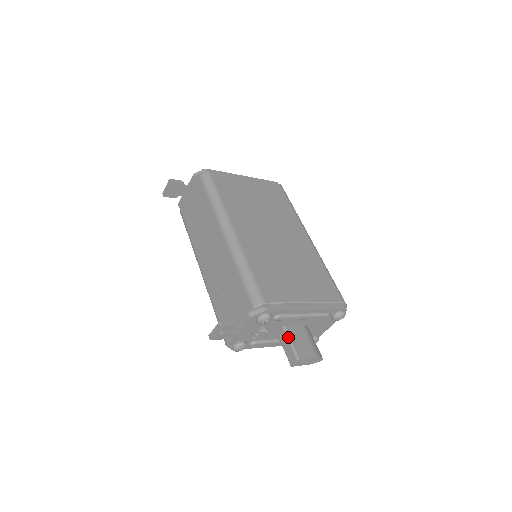
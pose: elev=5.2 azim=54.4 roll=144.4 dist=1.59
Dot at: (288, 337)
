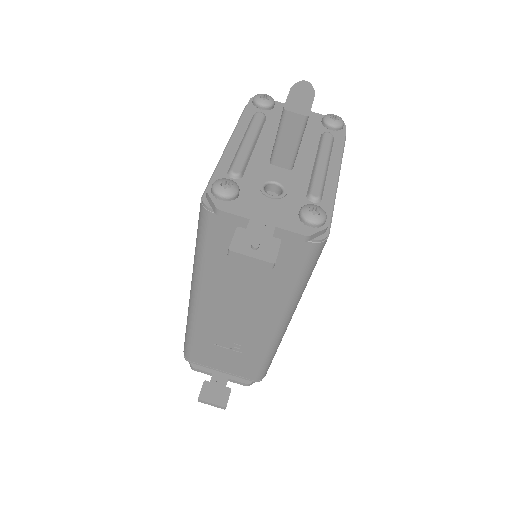
Dot at: occluded
